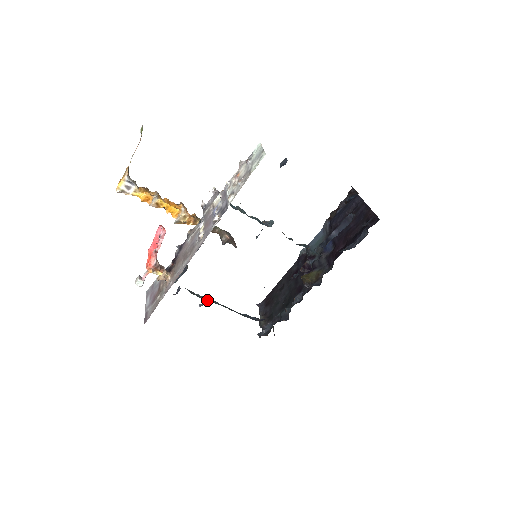
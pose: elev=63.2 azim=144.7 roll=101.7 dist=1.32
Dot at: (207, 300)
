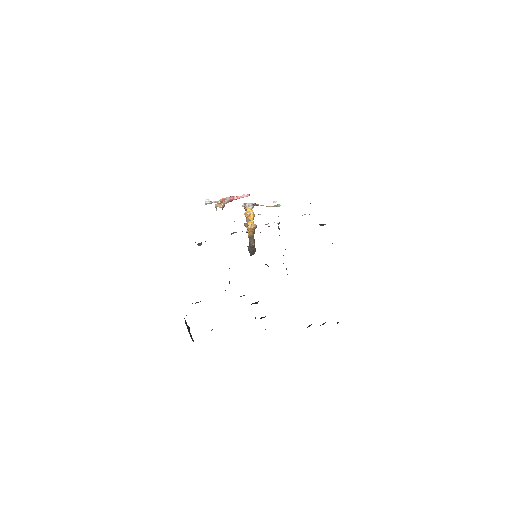
Dot at: occluded
